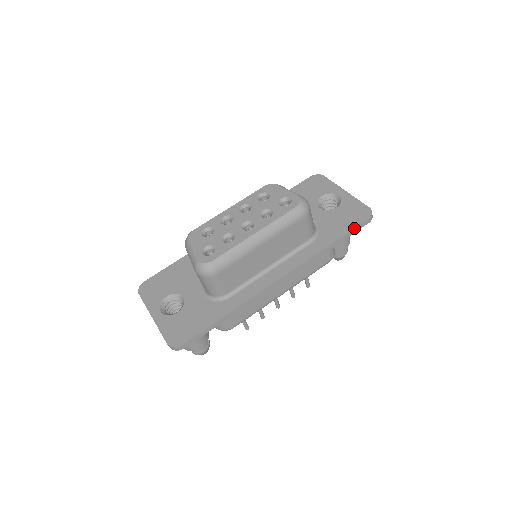
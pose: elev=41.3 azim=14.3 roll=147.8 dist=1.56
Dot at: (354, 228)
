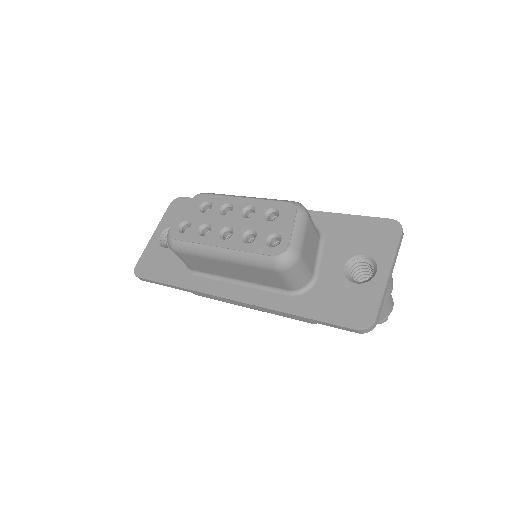
Dot at: (333, 324)
